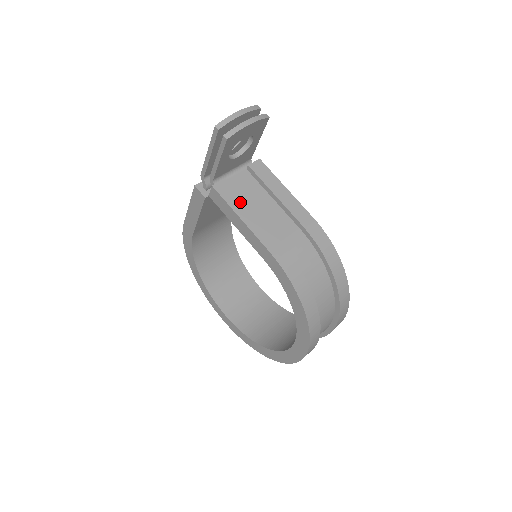
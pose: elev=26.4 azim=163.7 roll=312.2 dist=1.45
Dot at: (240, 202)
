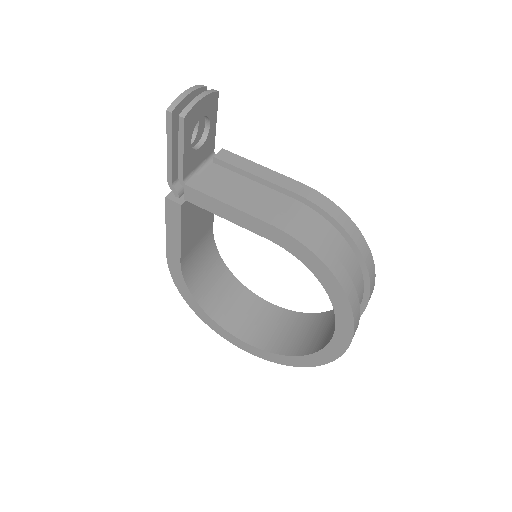
Dot at: (220, 190)
